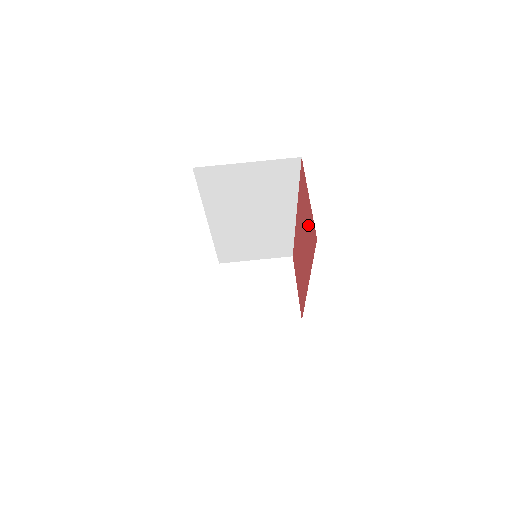
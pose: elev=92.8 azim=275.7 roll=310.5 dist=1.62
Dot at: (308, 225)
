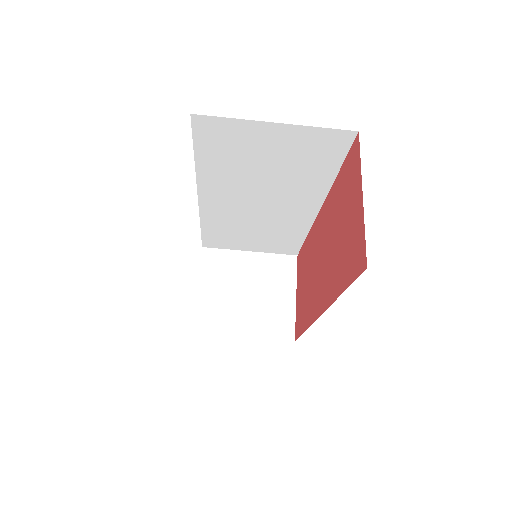
Dot at: (347, 236)
